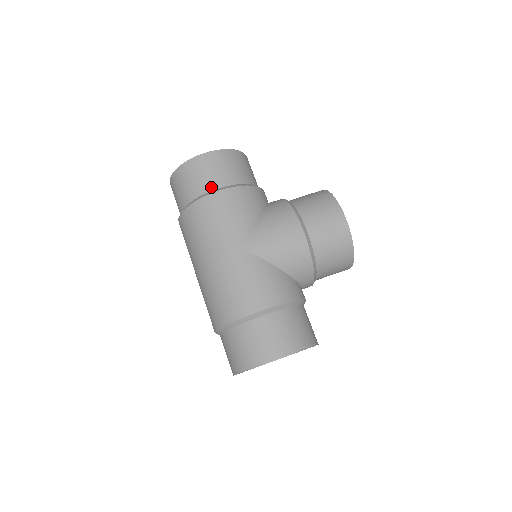
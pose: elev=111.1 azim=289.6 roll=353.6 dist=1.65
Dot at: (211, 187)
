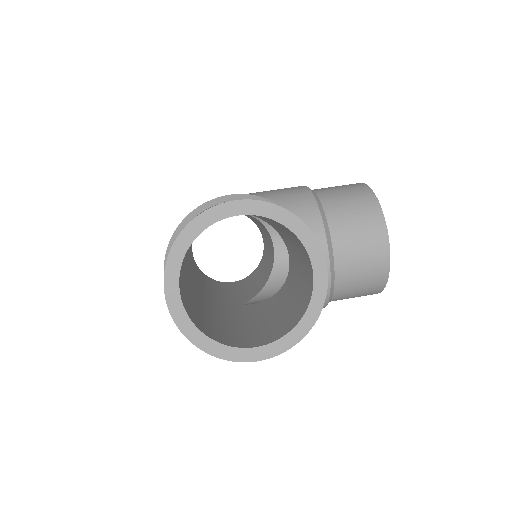
Dot at: occluded
